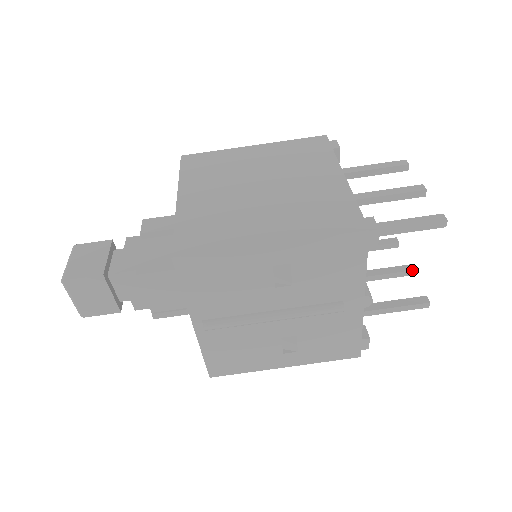
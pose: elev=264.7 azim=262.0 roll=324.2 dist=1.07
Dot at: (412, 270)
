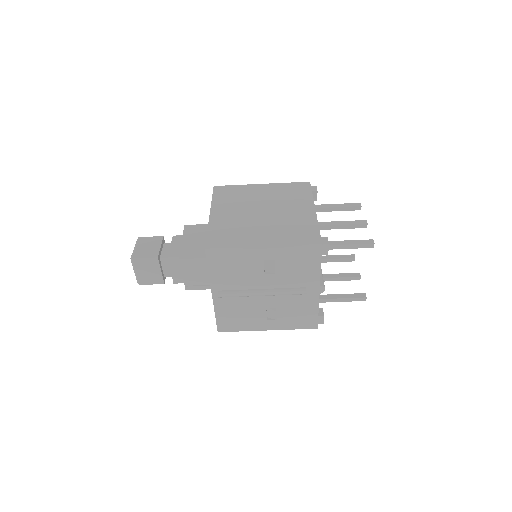
Dot at: (360, 276)
